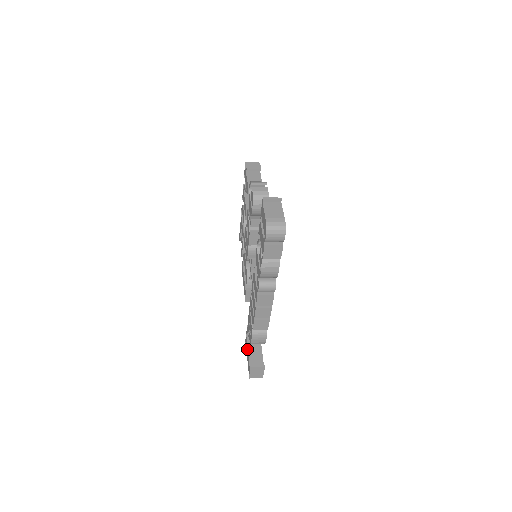
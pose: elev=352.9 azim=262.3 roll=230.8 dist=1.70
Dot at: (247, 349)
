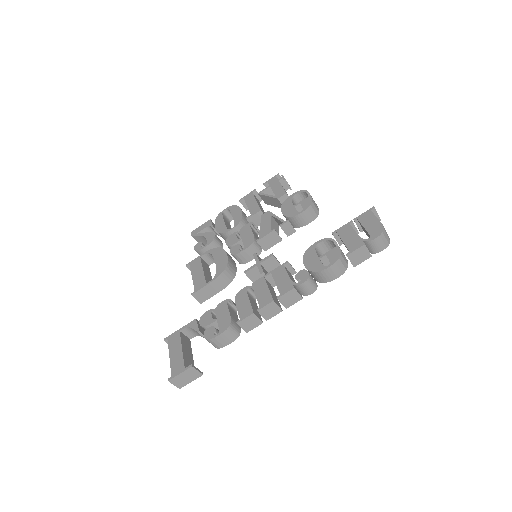
Dot at: (179, 346)
